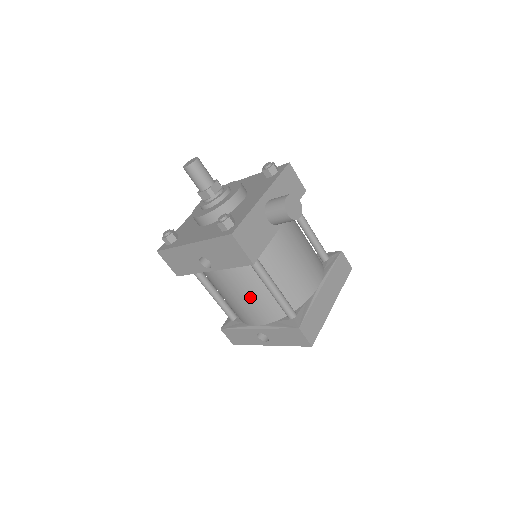
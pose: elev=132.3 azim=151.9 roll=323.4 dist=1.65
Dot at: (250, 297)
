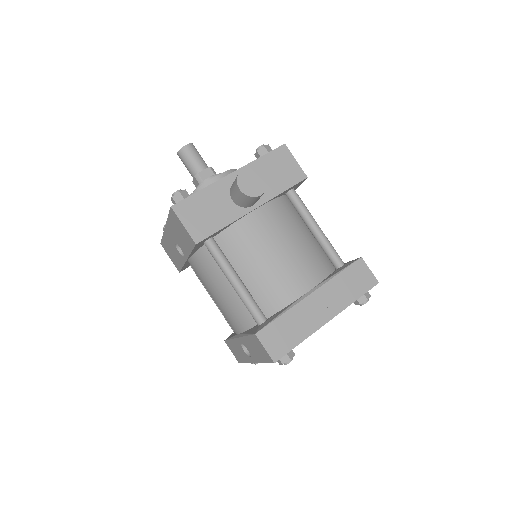
Dot at: (221, 294)
